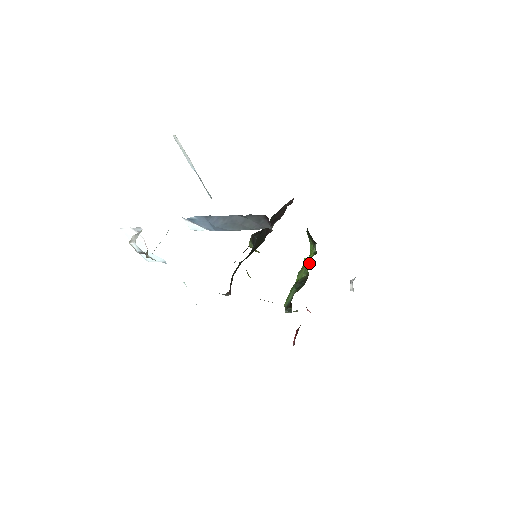
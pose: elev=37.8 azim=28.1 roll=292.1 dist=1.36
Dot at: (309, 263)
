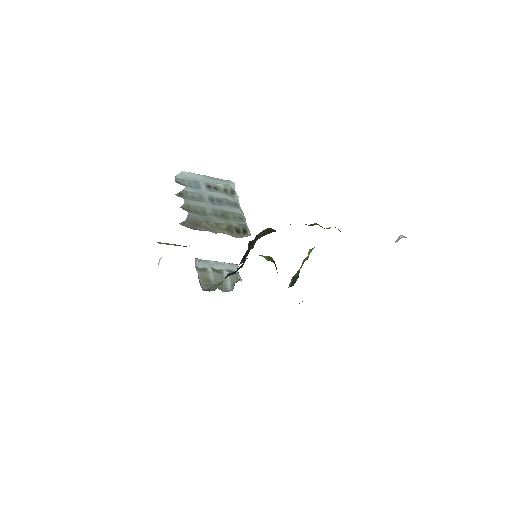
Dot at: (302, 265)
